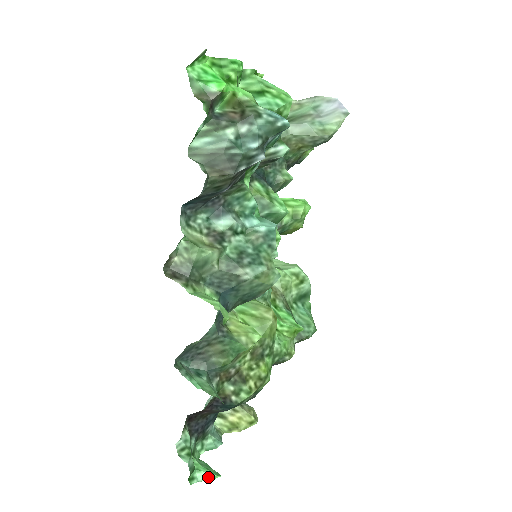
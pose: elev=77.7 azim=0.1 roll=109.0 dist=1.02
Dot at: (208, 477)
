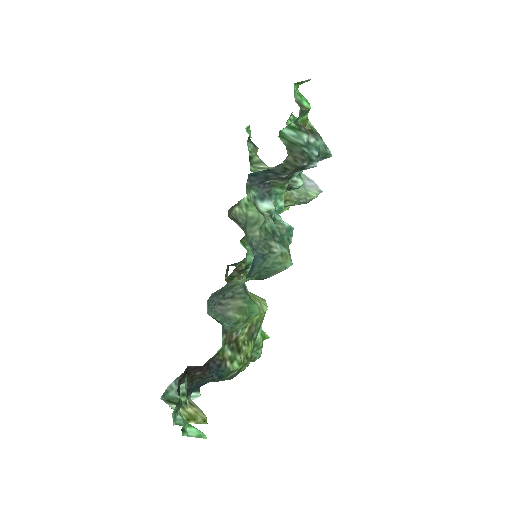
Dot at: (198, 434)
